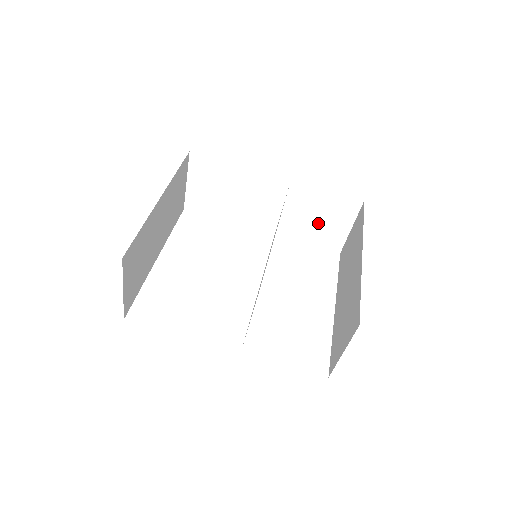
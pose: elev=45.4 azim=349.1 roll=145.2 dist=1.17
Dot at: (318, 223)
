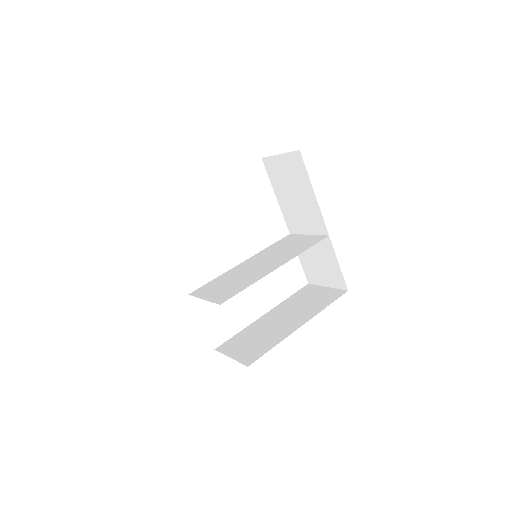
Dot at: (316, 263)
